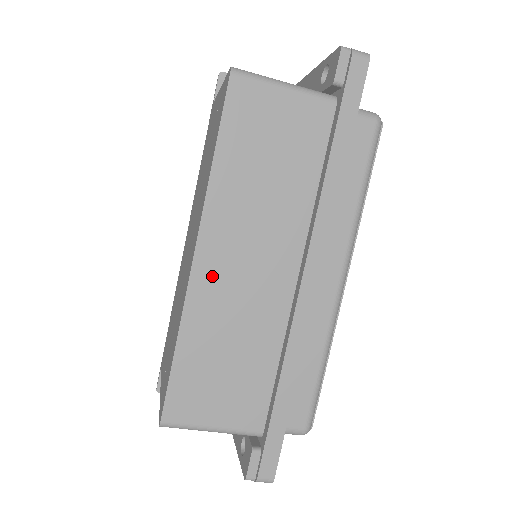
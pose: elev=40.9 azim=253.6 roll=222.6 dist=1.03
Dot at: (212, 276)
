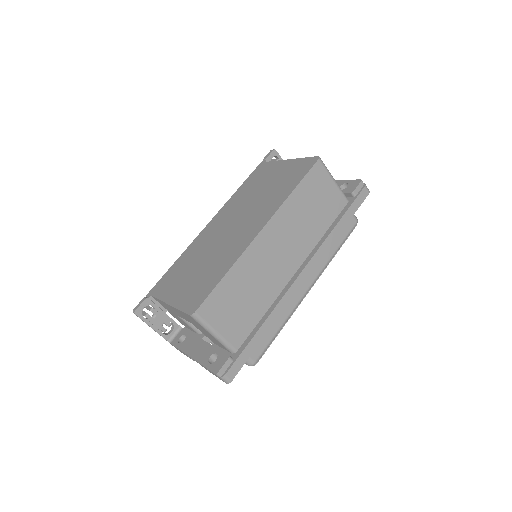
Dot at: (262, 247)
